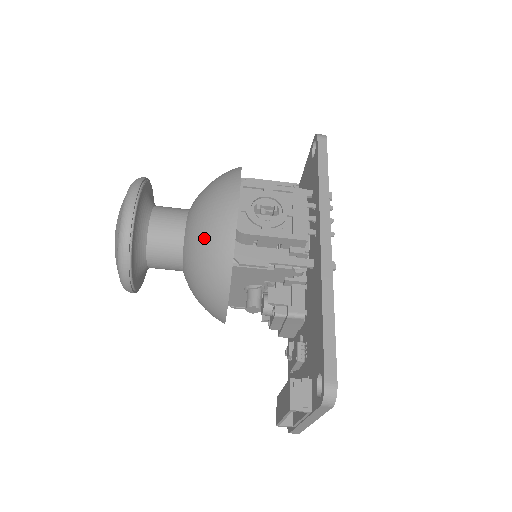
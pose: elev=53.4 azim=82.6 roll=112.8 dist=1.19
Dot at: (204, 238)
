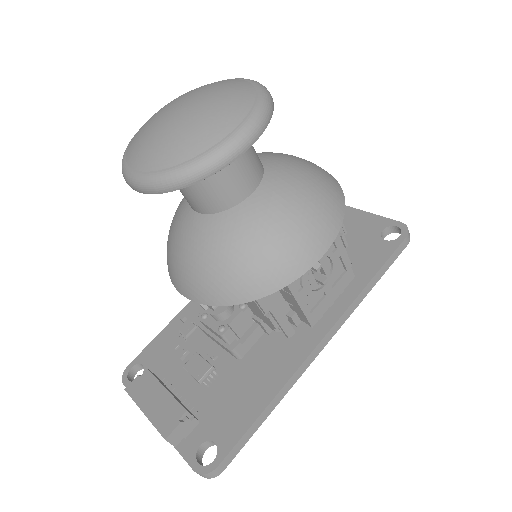
Dot at: (256, 250)
